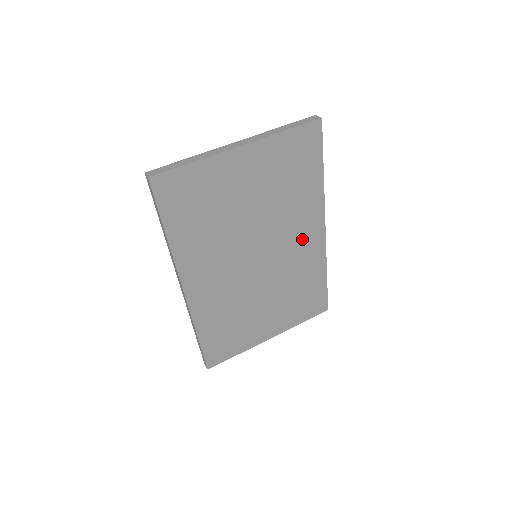
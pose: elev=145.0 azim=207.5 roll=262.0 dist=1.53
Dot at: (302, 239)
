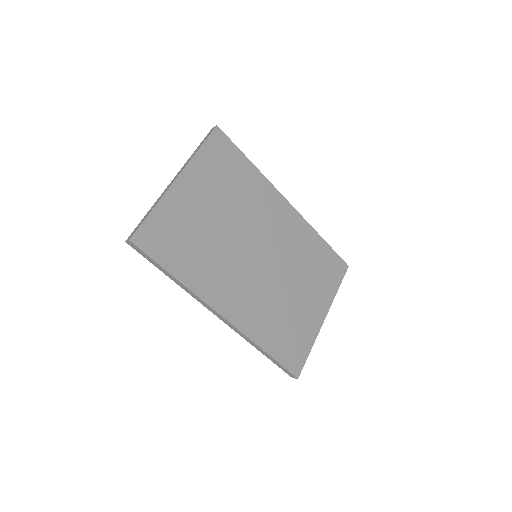
Dot at: (278, 220)
